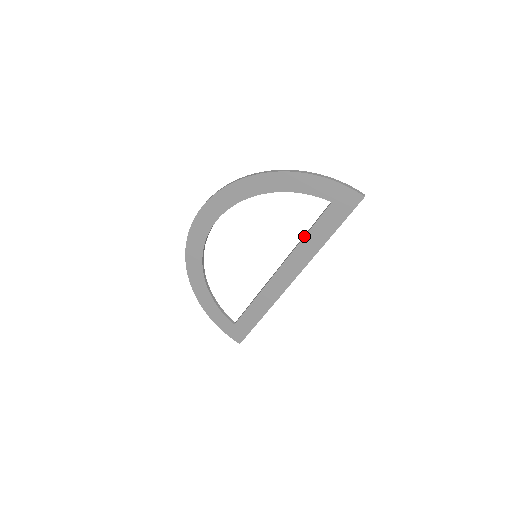
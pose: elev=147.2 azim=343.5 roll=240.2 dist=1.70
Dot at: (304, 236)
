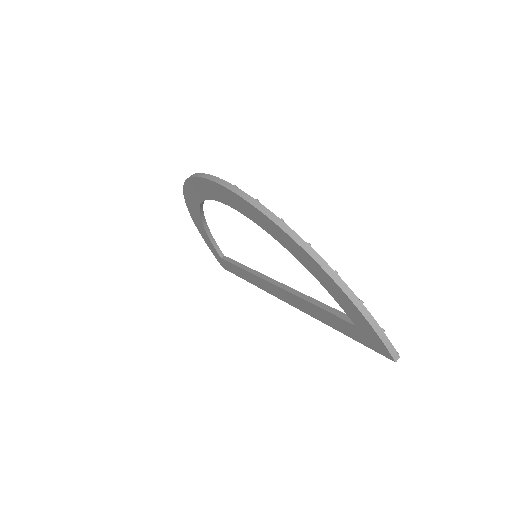
Dot at: (310, 302)
